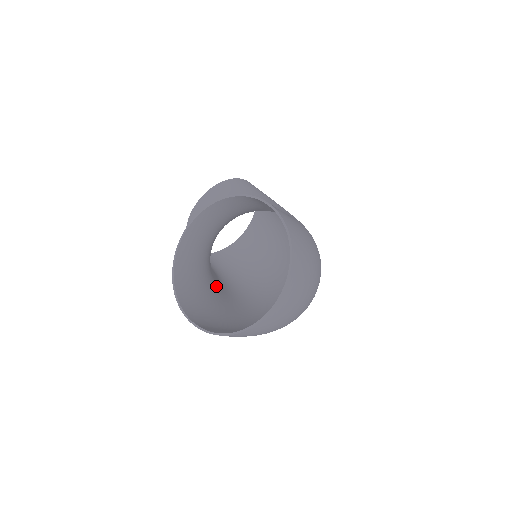
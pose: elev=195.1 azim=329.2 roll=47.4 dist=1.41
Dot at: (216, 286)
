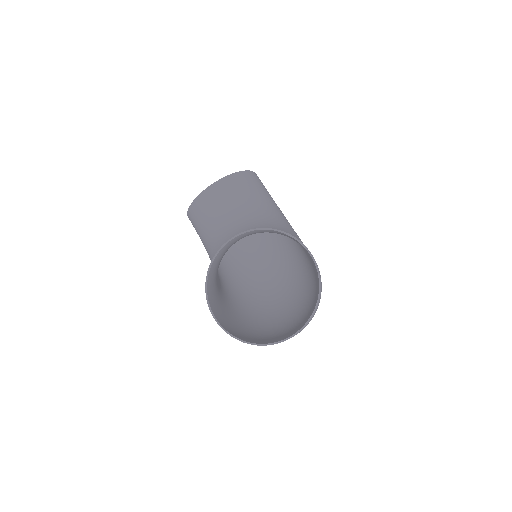
Dot at: occluded
